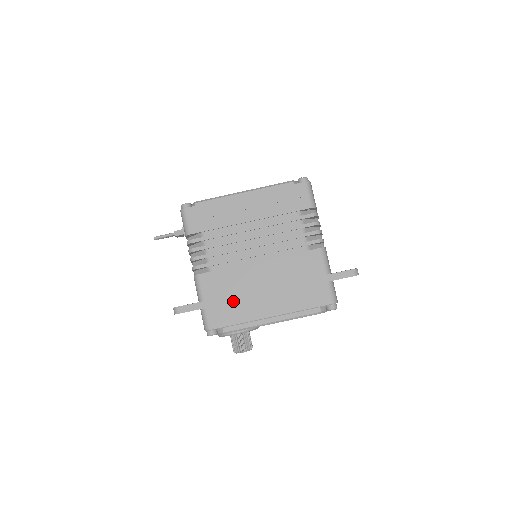
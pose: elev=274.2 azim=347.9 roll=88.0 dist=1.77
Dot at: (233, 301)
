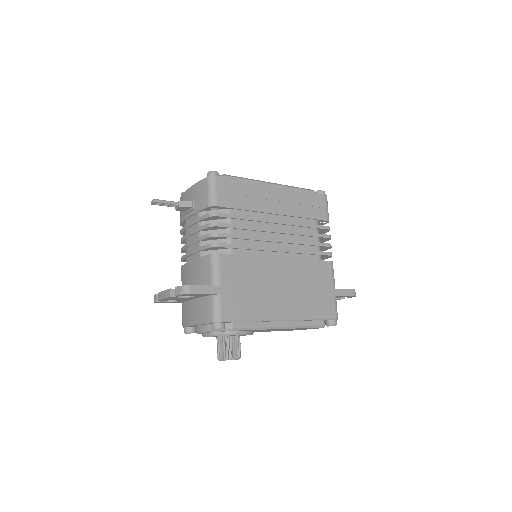
Dot at: (250, 293)
